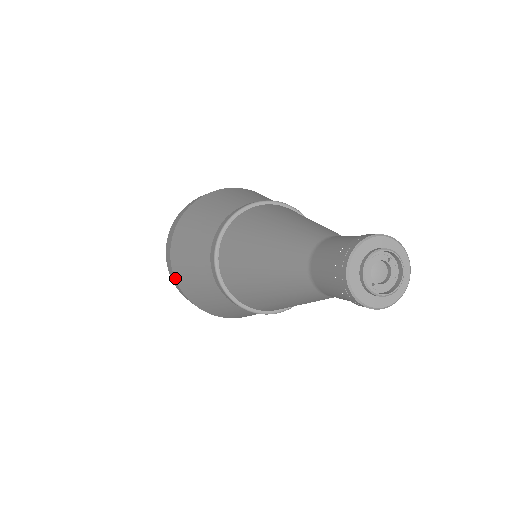
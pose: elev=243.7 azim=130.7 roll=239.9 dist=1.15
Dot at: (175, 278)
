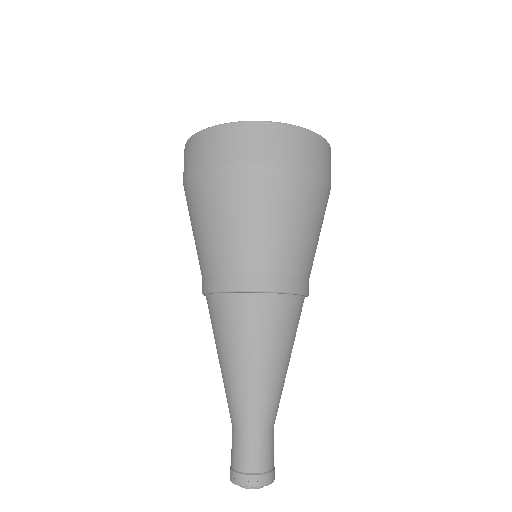
Dot at: (185, 180)
